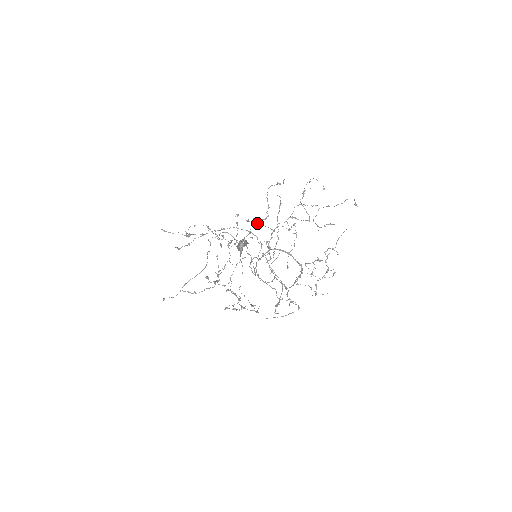
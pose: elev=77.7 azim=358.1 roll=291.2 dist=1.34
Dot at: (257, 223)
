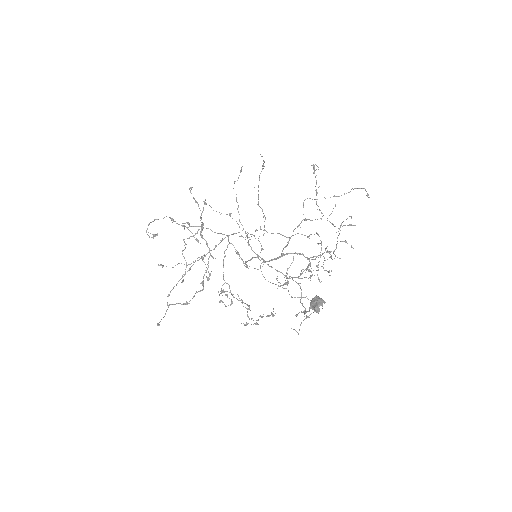
Dot at: (265, 230)
